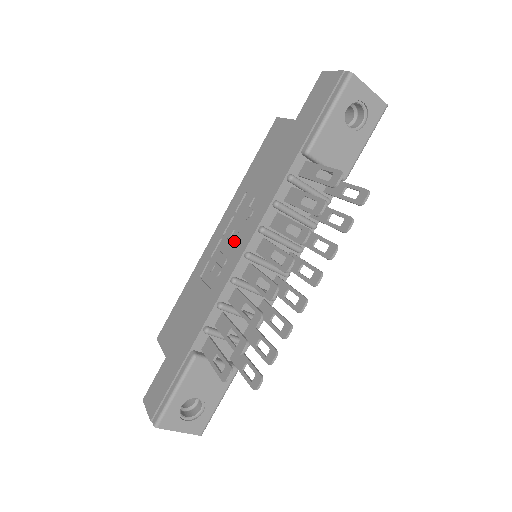
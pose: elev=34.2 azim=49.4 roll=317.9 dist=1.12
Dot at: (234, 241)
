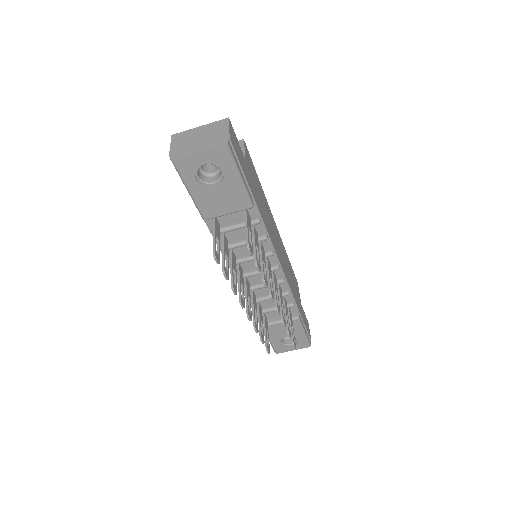
Dot at: occluded
